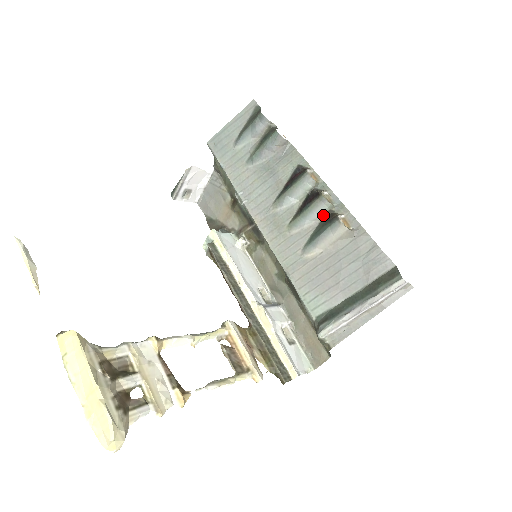
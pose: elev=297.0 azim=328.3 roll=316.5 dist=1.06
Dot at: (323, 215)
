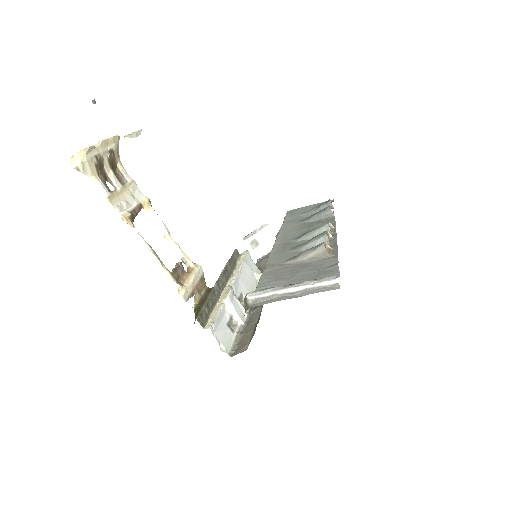
Dot at: occluded
